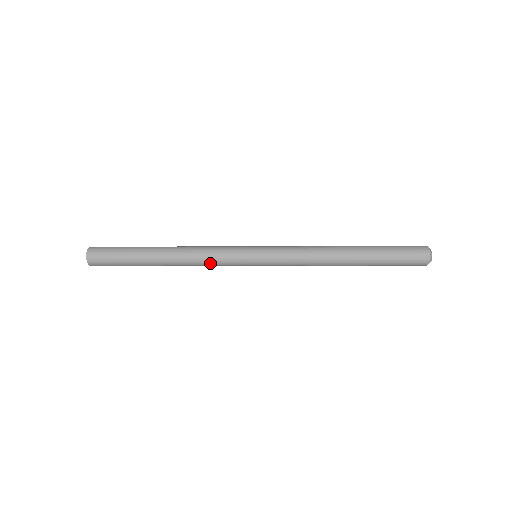
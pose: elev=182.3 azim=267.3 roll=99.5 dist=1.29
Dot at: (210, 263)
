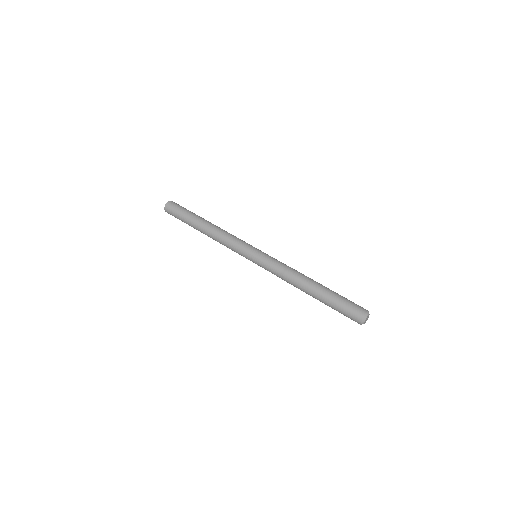
Dot at: occluded
